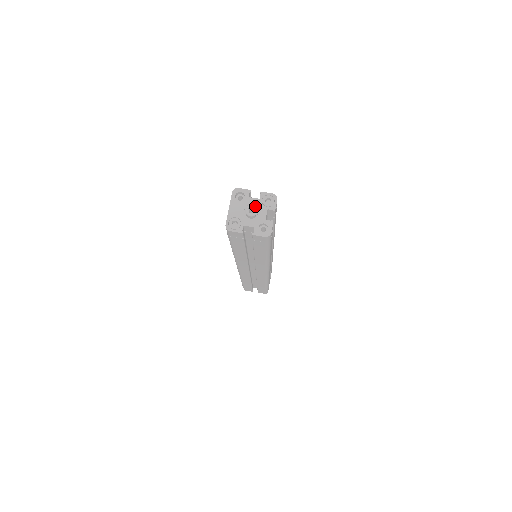
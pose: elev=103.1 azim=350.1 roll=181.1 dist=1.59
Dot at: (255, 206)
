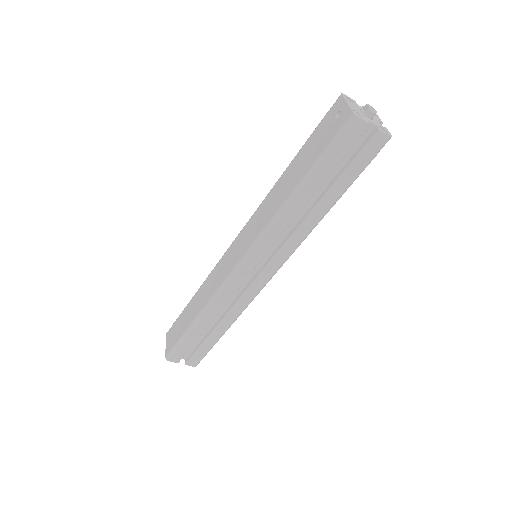
Dot at: occluded
